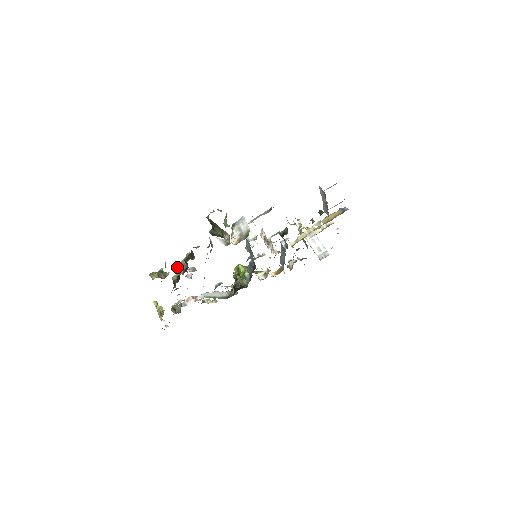
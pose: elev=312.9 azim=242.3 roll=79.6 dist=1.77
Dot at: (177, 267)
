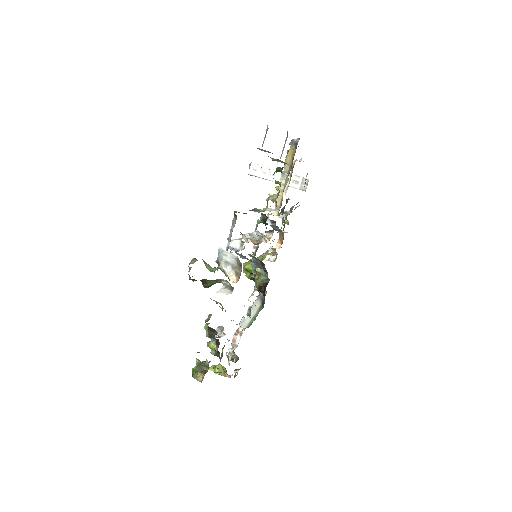
Dot at: (207, 345)
